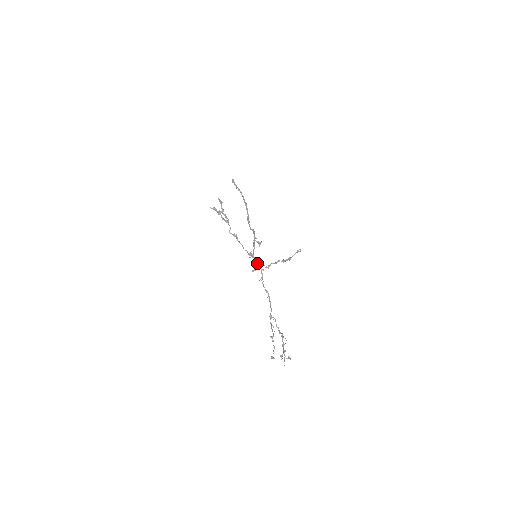
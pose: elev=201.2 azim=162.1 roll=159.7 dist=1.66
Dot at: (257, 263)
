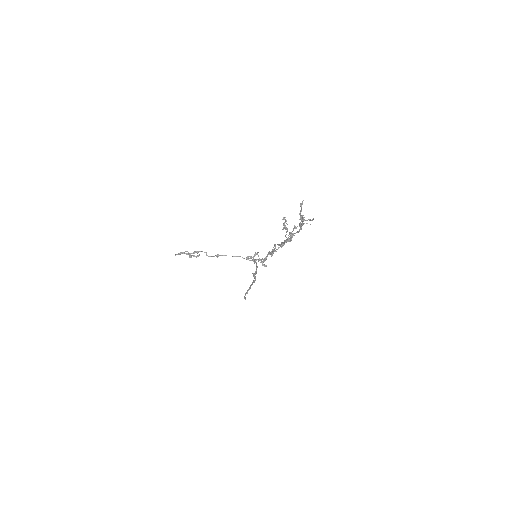
Dot at: (263, 259)
